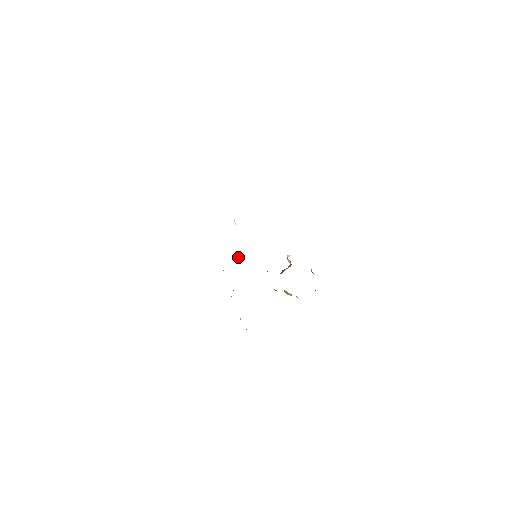
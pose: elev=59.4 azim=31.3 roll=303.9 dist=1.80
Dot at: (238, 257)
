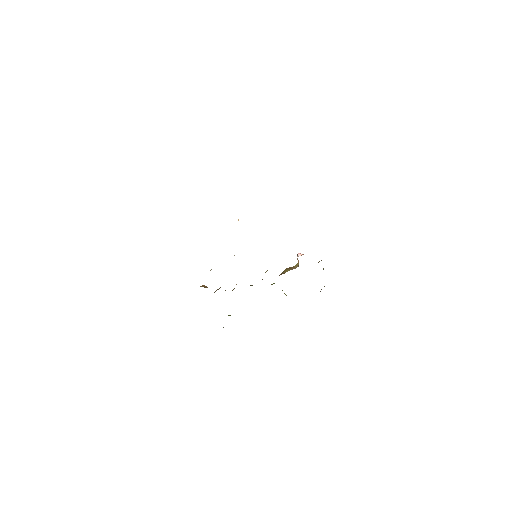
Dot at: occluded
